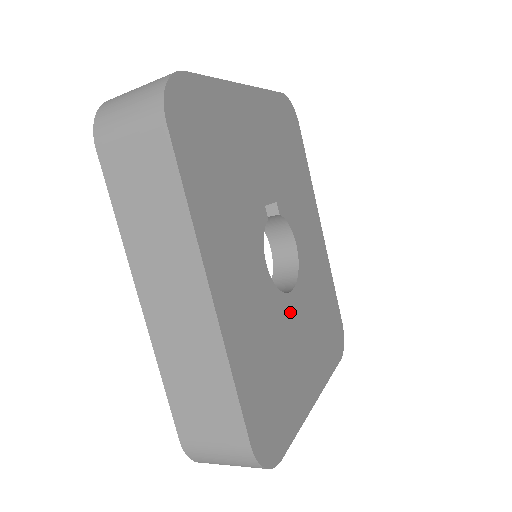
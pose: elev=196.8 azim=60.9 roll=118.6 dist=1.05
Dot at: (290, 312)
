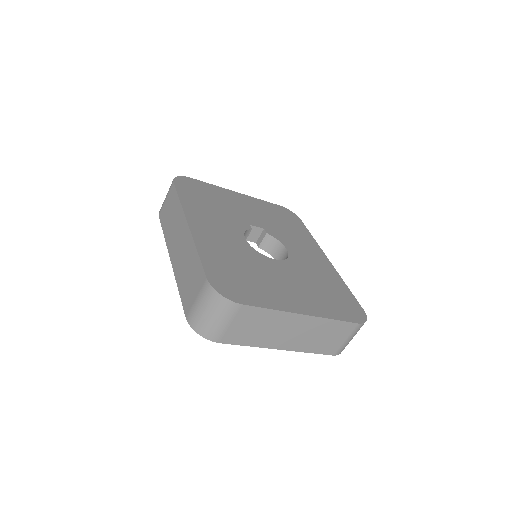
Dot at: (271, 265)
